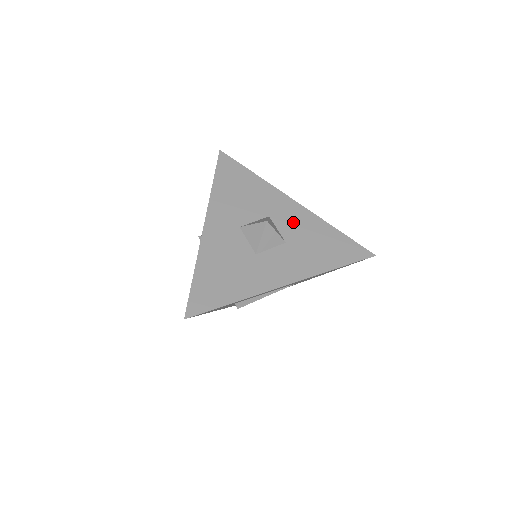
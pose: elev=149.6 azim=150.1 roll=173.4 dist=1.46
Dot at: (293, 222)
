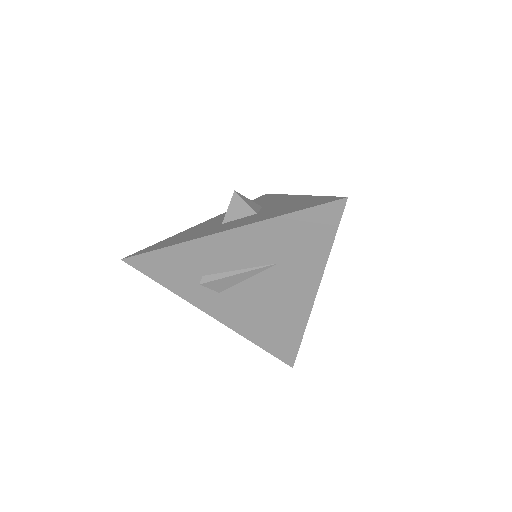
Dot at: (280, 204)
